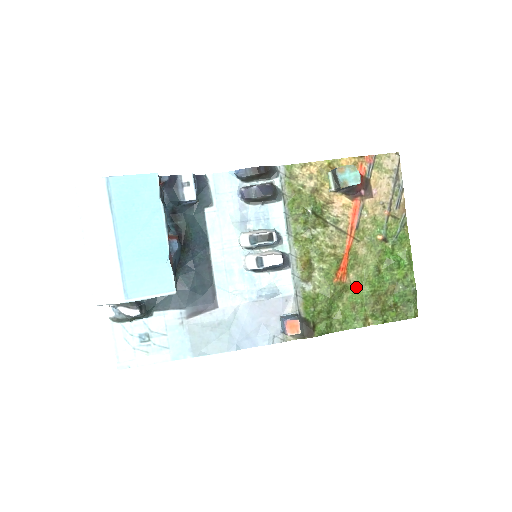
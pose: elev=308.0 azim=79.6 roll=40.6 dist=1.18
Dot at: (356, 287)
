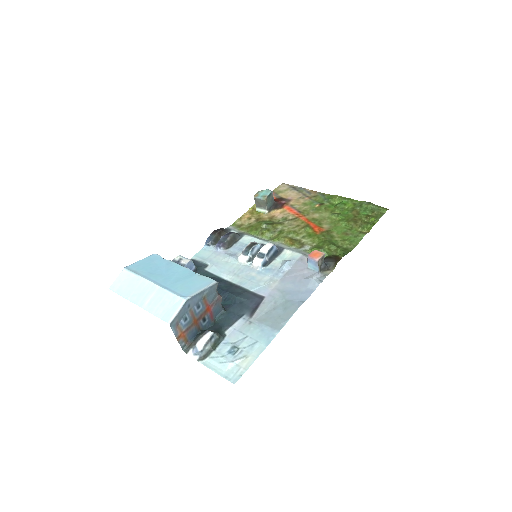
Dot at: (335, 228)
